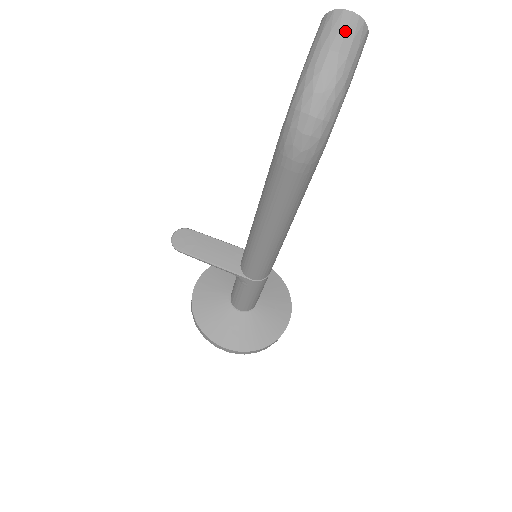
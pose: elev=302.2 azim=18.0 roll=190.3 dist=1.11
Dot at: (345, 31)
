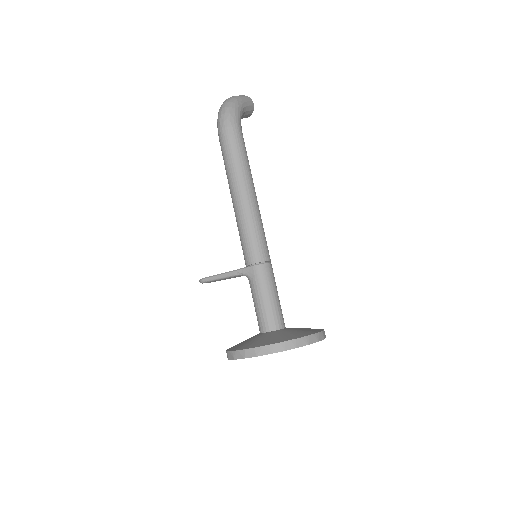
Dot at: occluded
